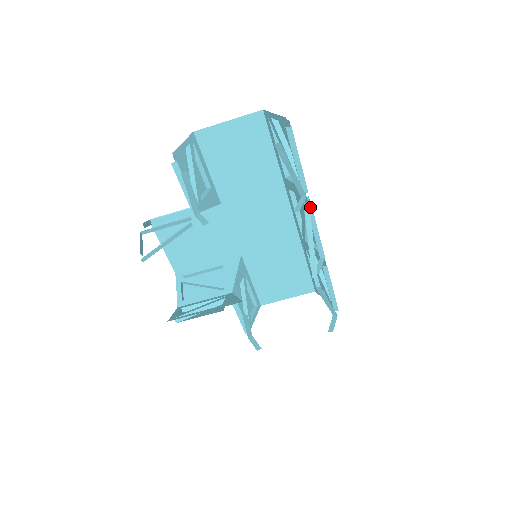
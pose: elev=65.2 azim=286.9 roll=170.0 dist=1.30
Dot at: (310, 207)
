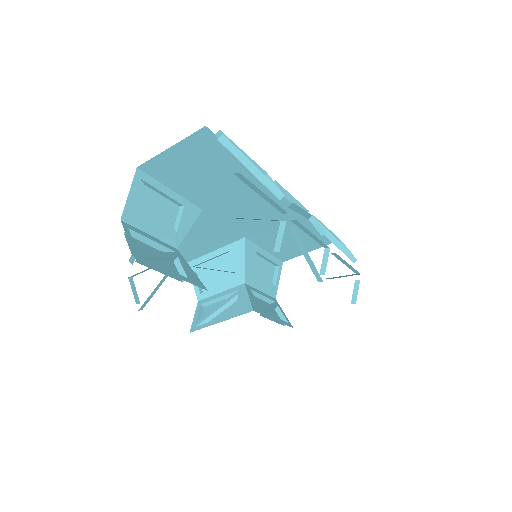
Dot at: (296, 221)
